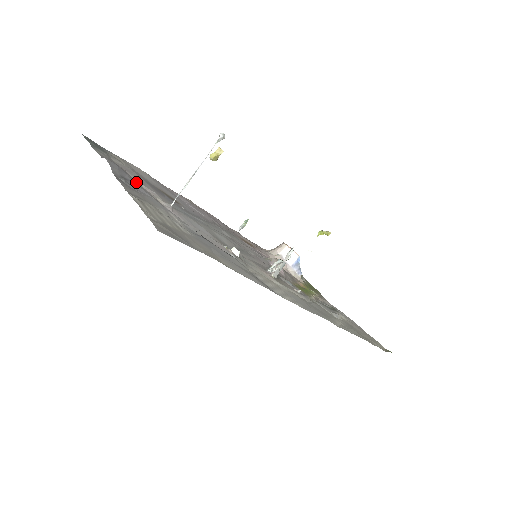
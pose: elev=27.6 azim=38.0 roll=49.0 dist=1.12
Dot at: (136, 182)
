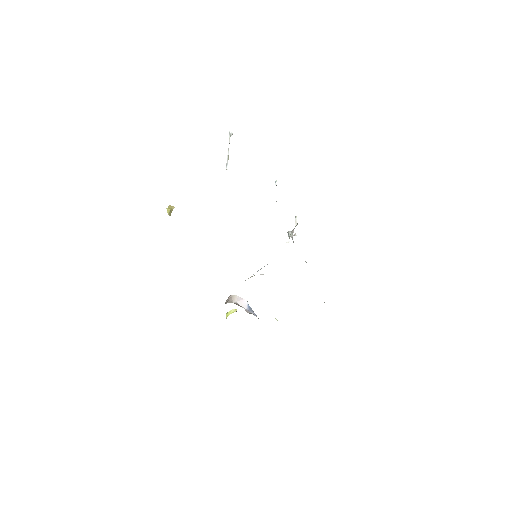
Dot at: occluded
